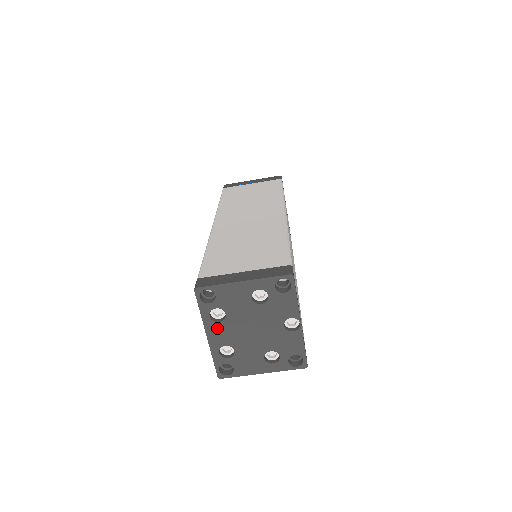
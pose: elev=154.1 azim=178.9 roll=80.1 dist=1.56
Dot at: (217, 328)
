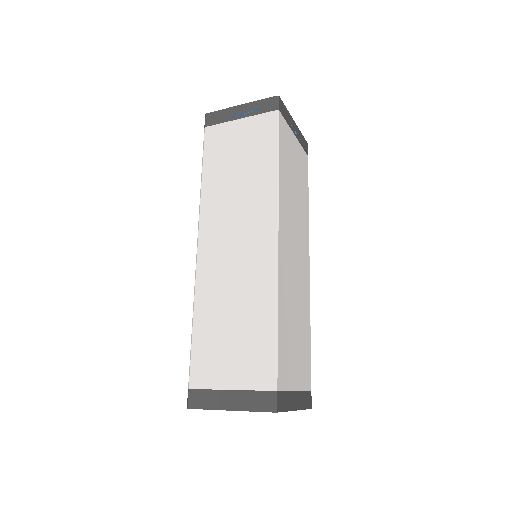
Dot at: occluded
